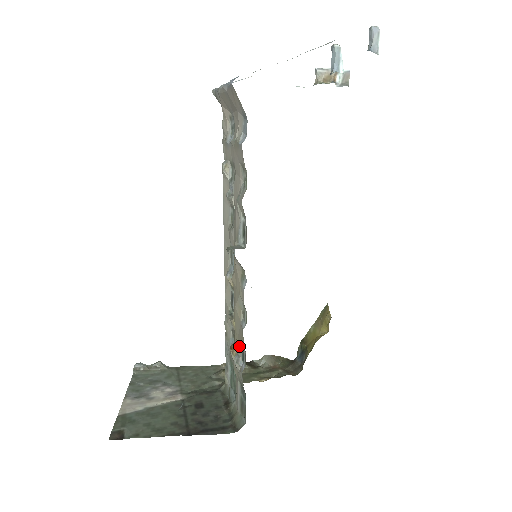
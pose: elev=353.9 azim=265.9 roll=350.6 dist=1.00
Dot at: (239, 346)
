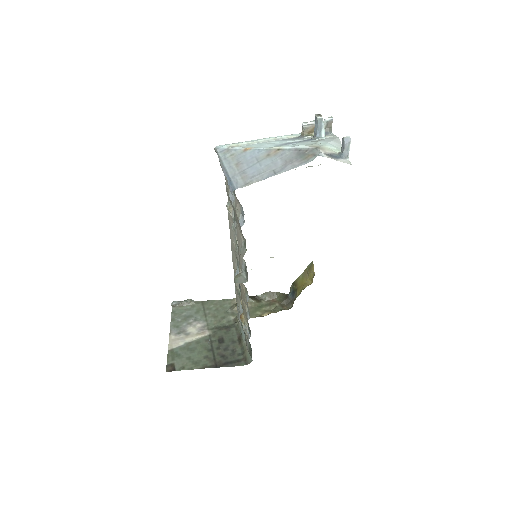
Dot at: (246, 320)
